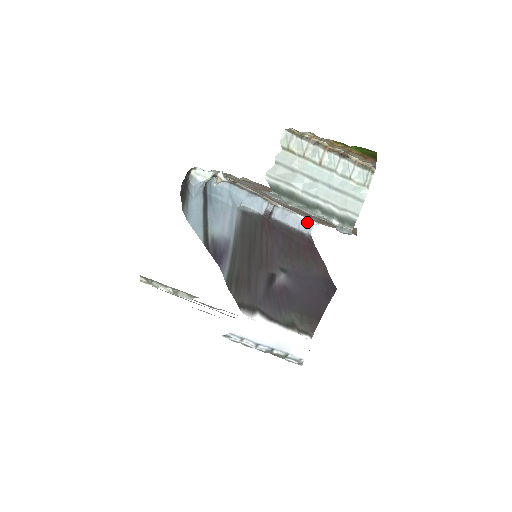
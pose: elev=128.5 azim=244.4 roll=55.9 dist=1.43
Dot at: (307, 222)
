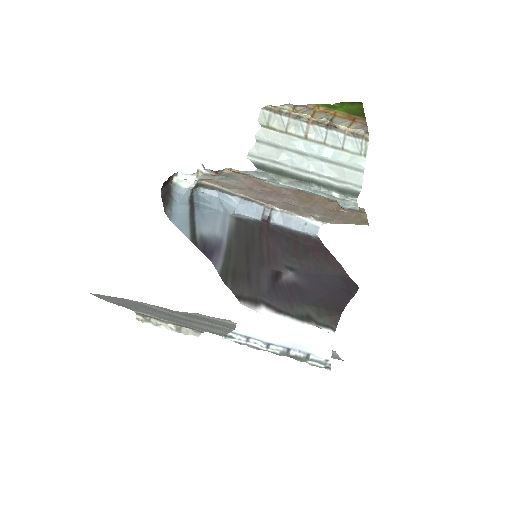
Dot at: (311, 223)
